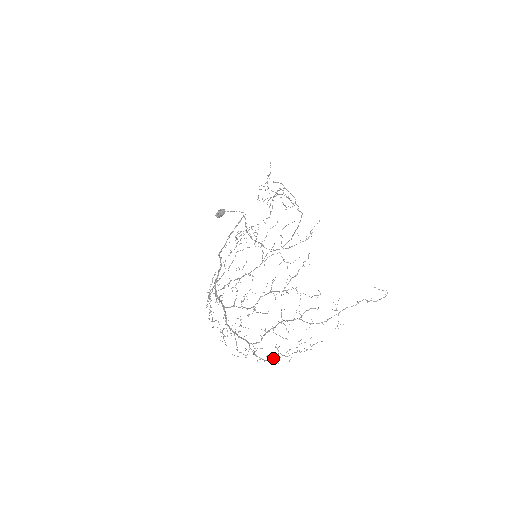
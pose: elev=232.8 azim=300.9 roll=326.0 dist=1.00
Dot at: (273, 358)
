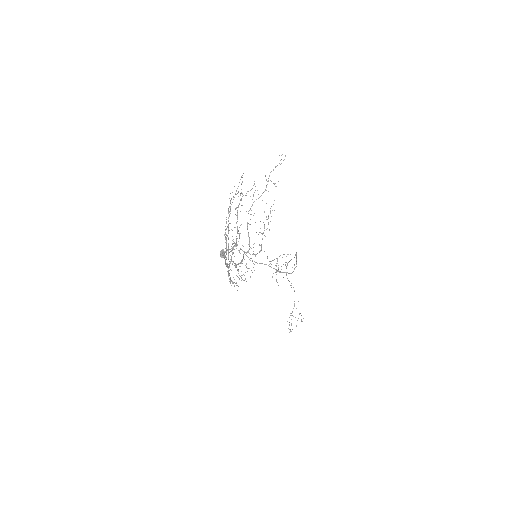
Dot at: occluded
